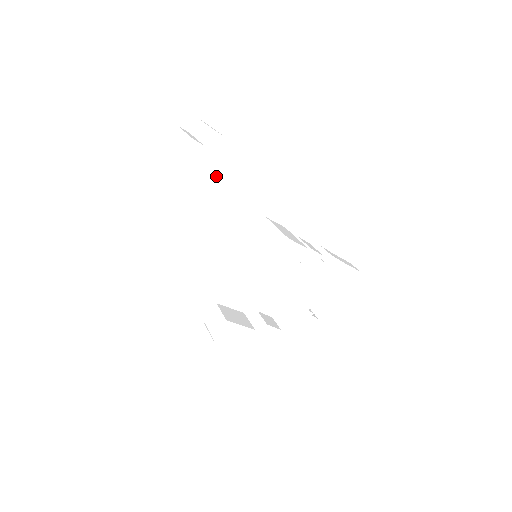
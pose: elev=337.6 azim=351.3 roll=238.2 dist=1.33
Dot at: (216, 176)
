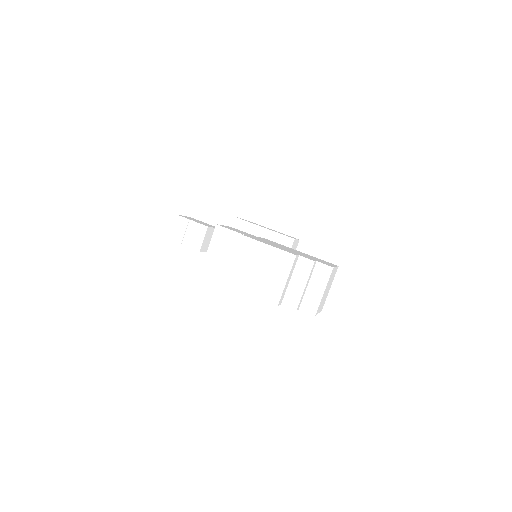
Dot at: occluded
